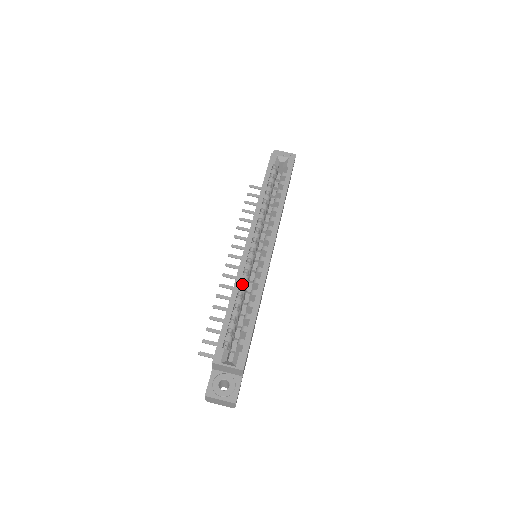
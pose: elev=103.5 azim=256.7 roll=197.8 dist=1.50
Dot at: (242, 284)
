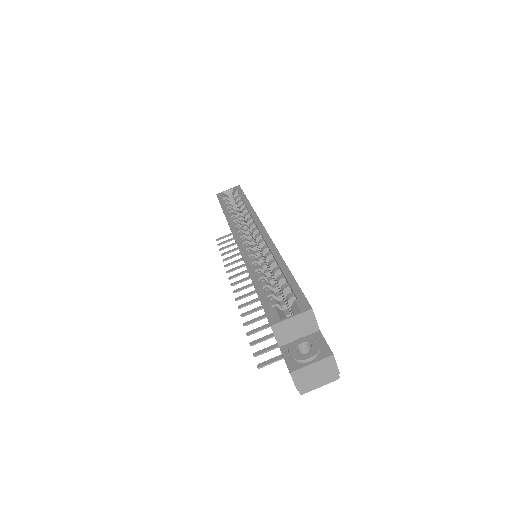
Dot at: occluded
